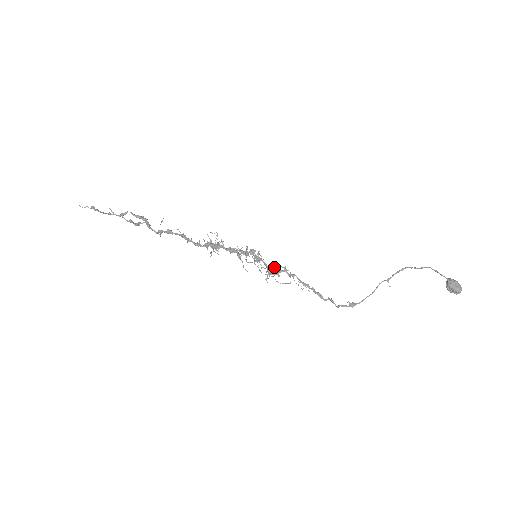
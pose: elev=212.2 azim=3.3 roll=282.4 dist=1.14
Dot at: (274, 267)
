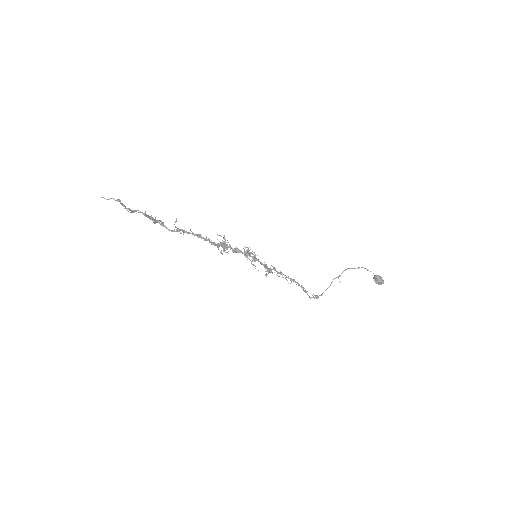
Dot at: (267, 266)
